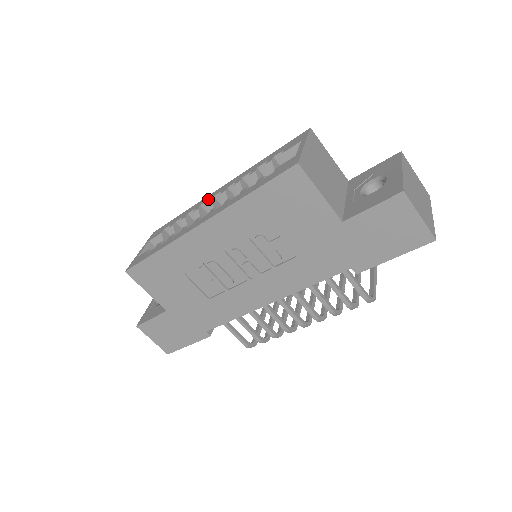
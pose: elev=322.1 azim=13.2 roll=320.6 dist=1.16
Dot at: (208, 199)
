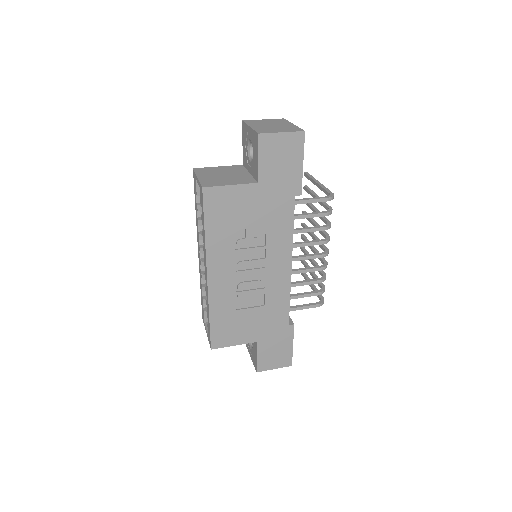
Dot at: (200, 264)
